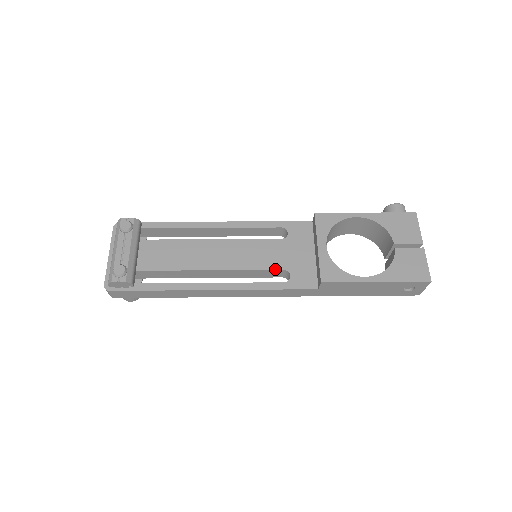
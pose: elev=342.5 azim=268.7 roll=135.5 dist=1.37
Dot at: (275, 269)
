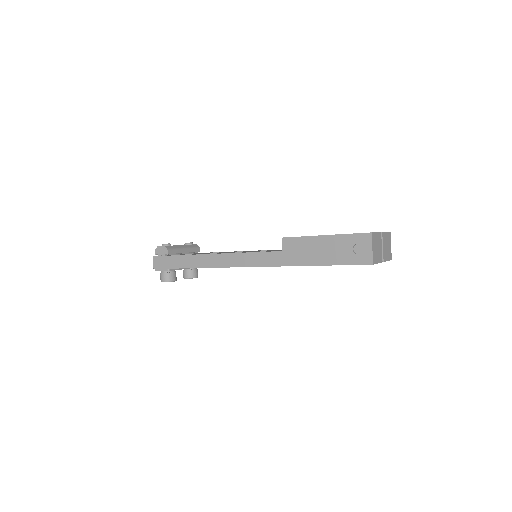
Dot at: (261, 251)
